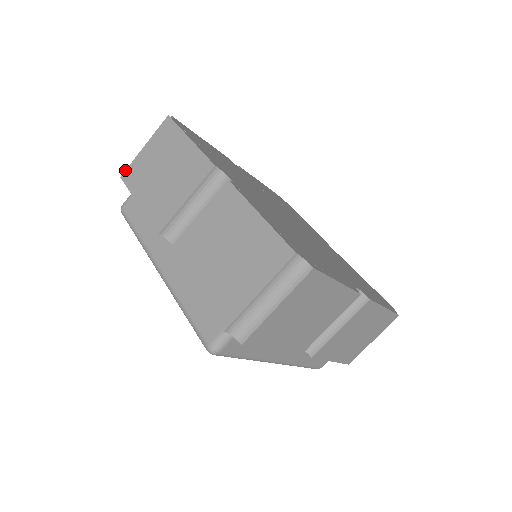
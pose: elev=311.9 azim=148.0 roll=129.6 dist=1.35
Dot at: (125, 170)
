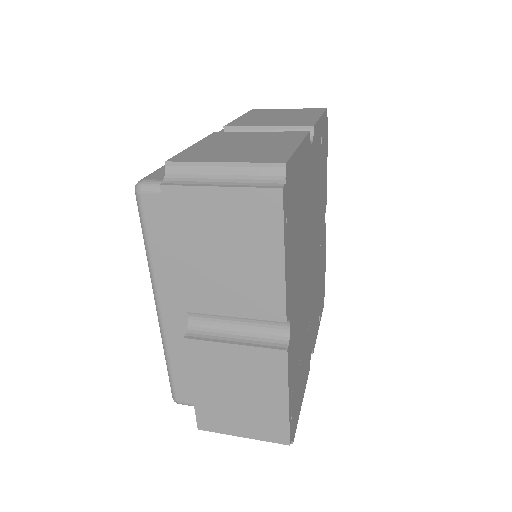
Dot at: (260, 109)
